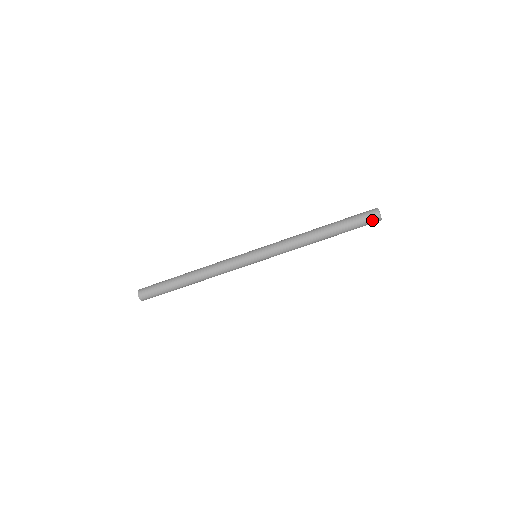
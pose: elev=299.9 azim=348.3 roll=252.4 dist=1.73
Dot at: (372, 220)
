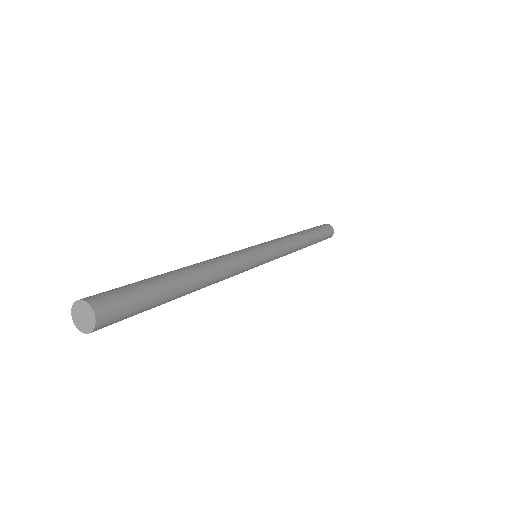
Dot at: (330, 229)
